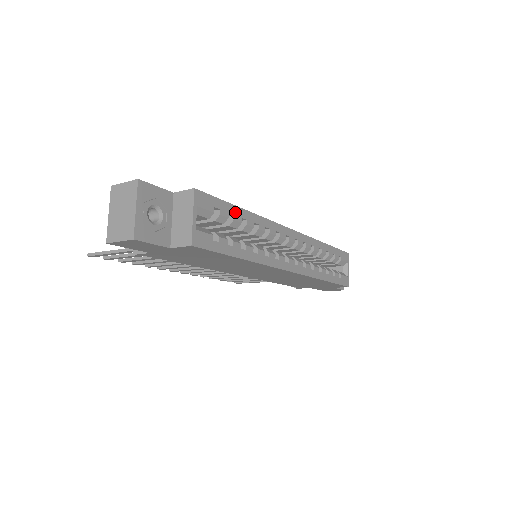
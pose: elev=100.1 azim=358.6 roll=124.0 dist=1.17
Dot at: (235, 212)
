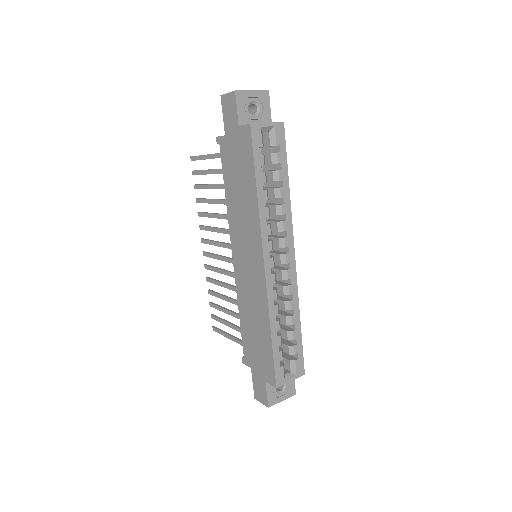
Dot at: (284, 171)
